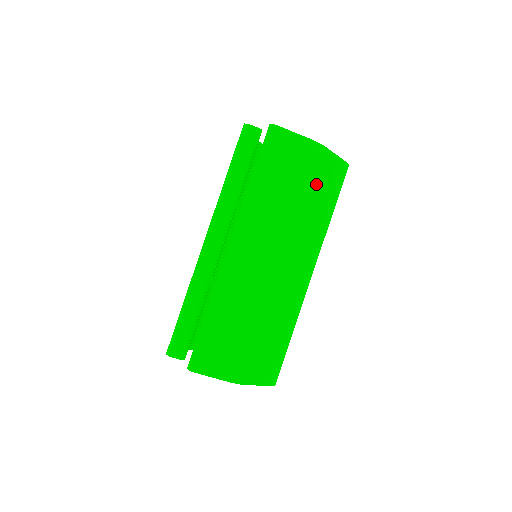
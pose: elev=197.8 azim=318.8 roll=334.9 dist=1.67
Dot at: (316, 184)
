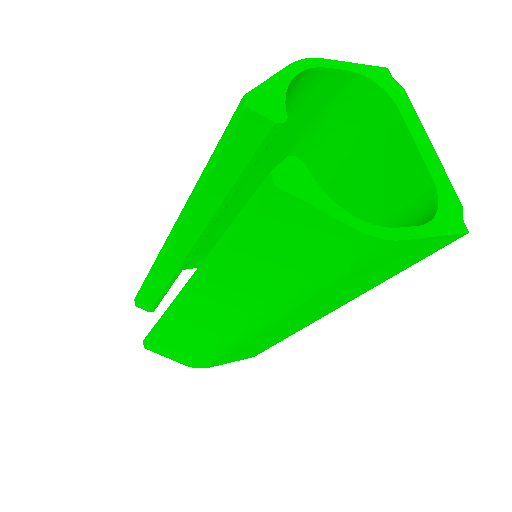
Dot at: (353, 274)
